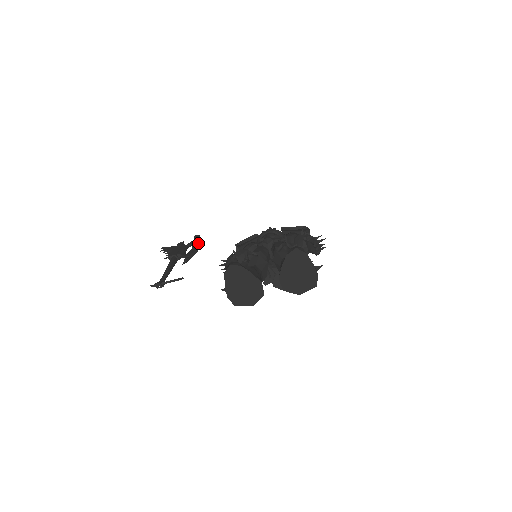
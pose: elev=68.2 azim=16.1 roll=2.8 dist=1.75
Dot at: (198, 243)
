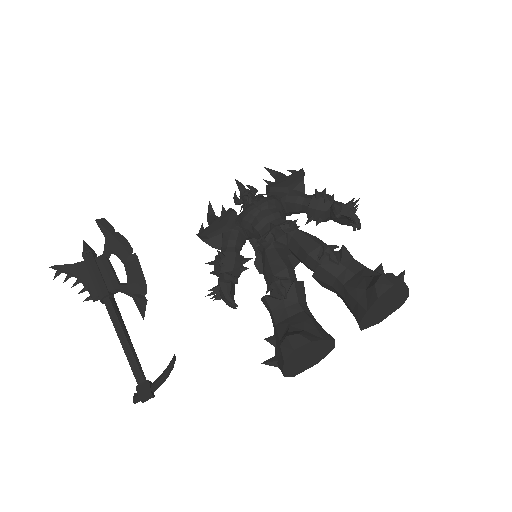
Dot at: (125, 247)
